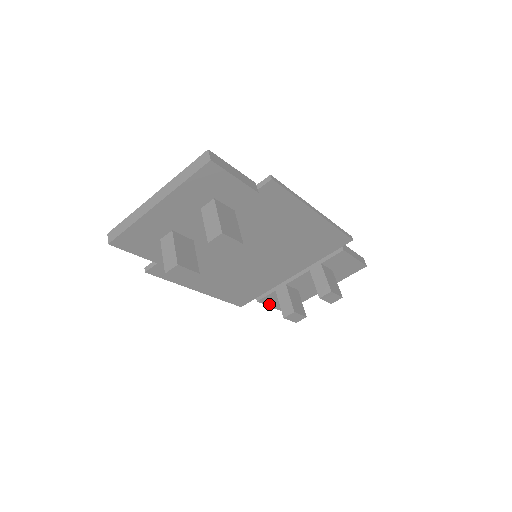
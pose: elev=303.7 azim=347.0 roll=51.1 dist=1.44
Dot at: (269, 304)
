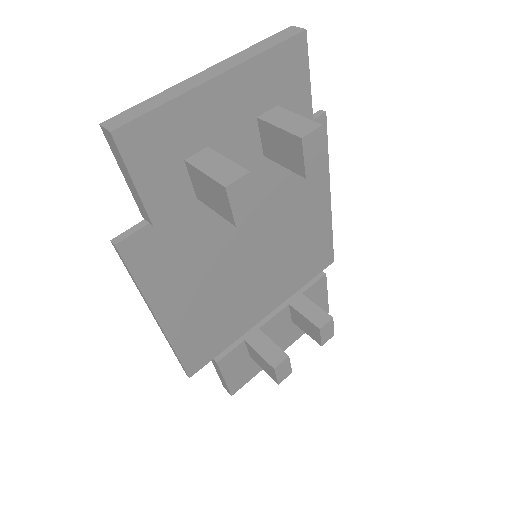
Dot at: (225, 372)
